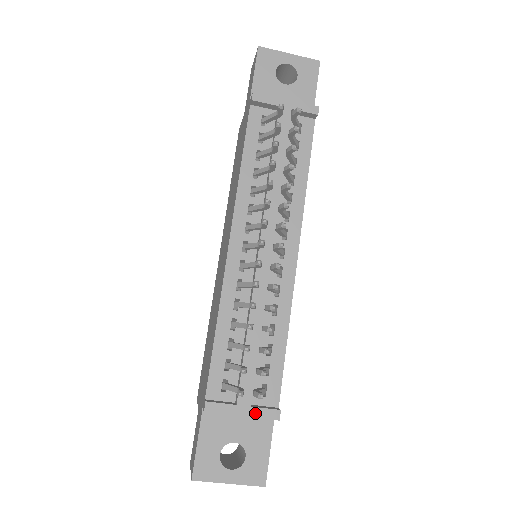
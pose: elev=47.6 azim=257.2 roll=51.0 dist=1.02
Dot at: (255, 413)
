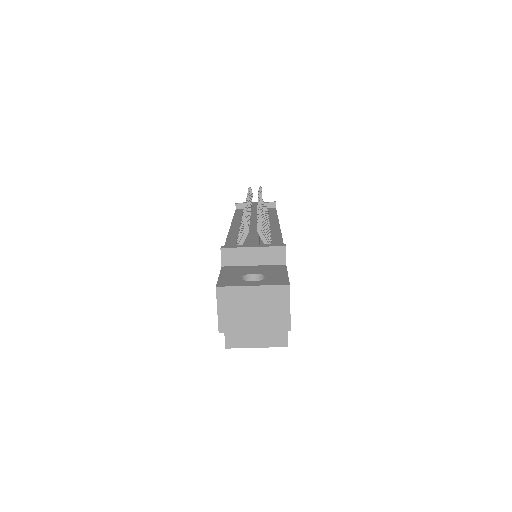
Dot at: (264, 246)
